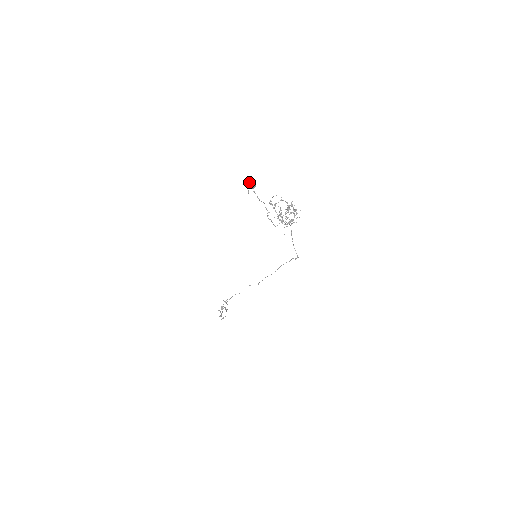
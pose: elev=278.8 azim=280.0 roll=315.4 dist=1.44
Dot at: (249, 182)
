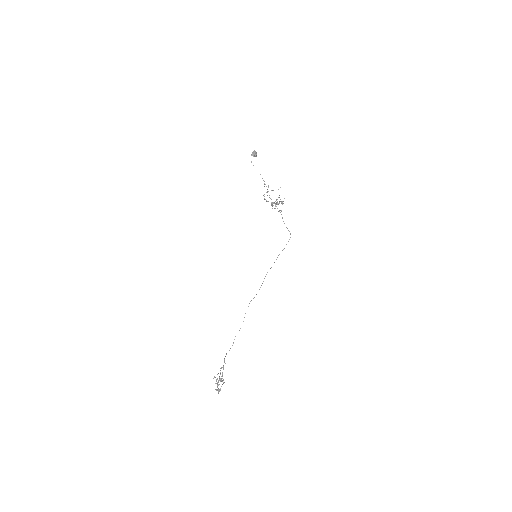
Dot at: (252, 152)
